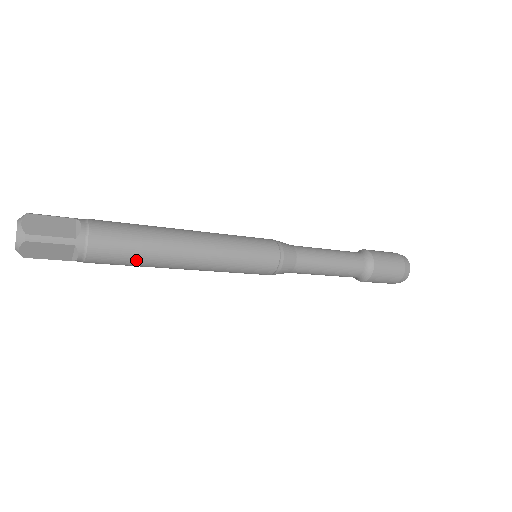
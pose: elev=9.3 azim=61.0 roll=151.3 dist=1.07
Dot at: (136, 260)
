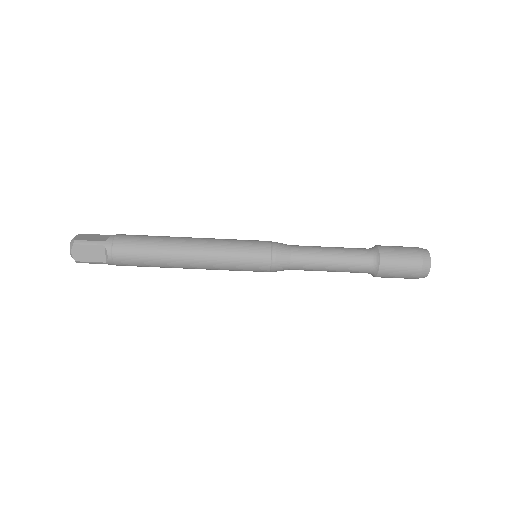
Dot at: (148, 256)
